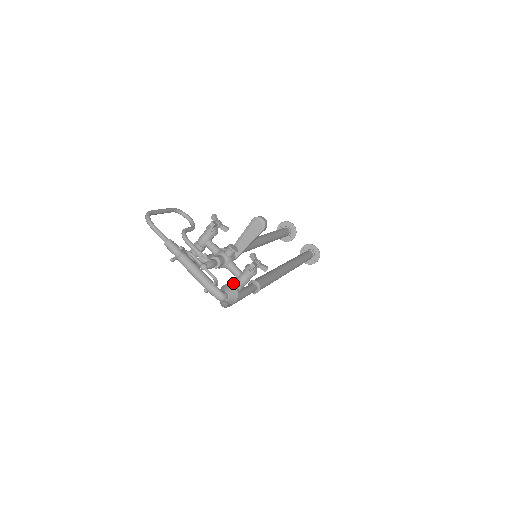
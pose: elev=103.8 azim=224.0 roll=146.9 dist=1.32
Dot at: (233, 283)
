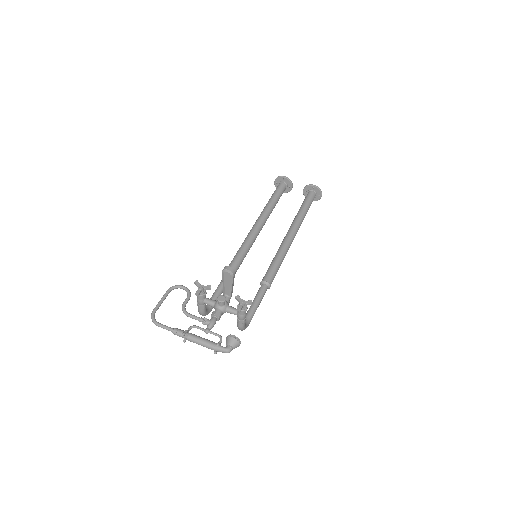
Dot at: (237, 320)
